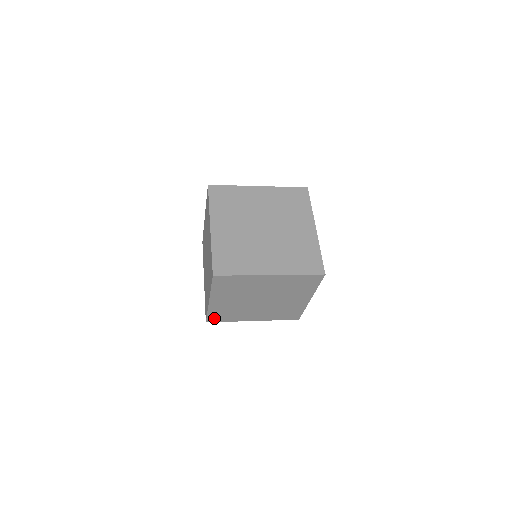
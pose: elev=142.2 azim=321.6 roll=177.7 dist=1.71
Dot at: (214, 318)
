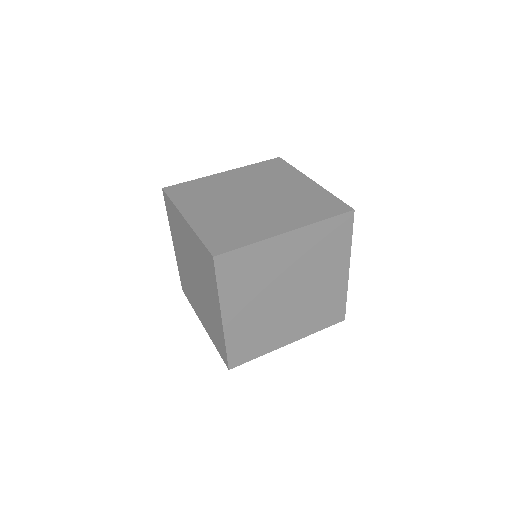
Dot at: (237, 356)
